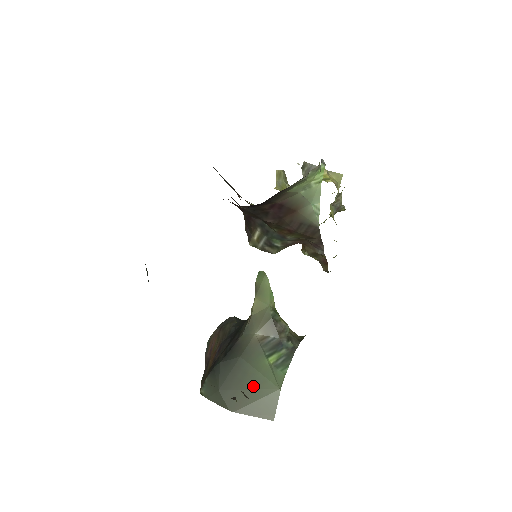
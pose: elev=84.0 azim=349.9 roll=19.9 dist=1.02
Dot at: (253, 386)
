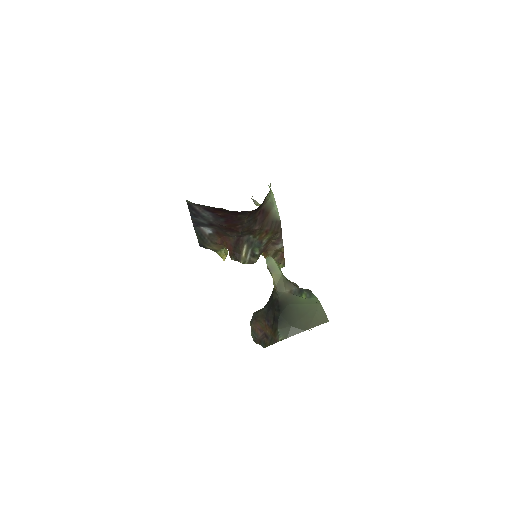
Dot at: (306, 312)
